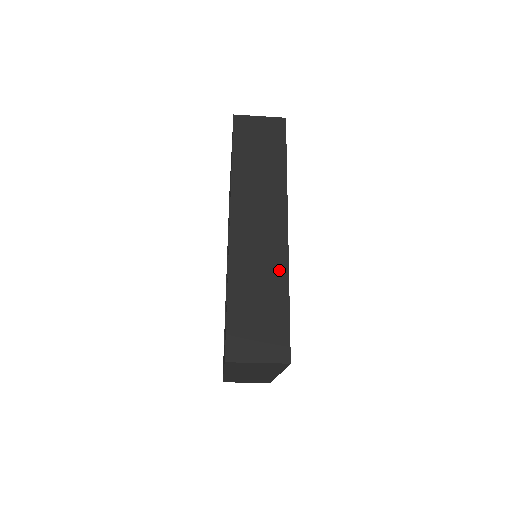
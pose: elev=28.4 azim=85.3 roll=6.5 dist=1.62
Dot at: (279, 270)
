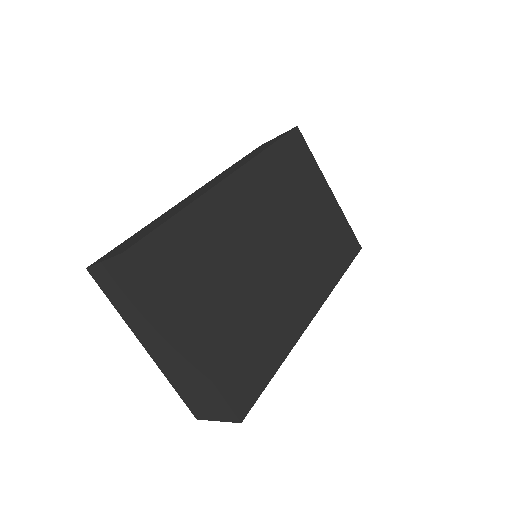
Dot at: occluded
